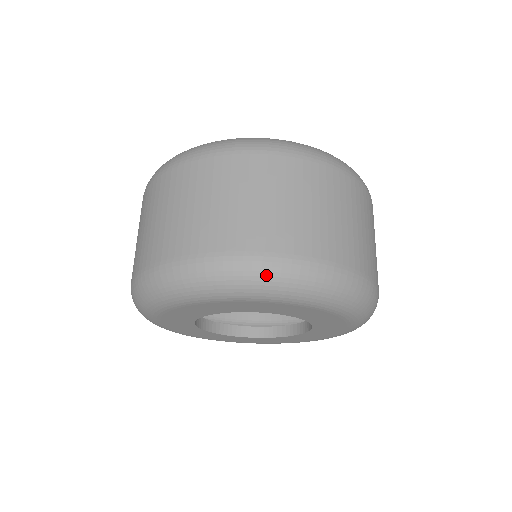
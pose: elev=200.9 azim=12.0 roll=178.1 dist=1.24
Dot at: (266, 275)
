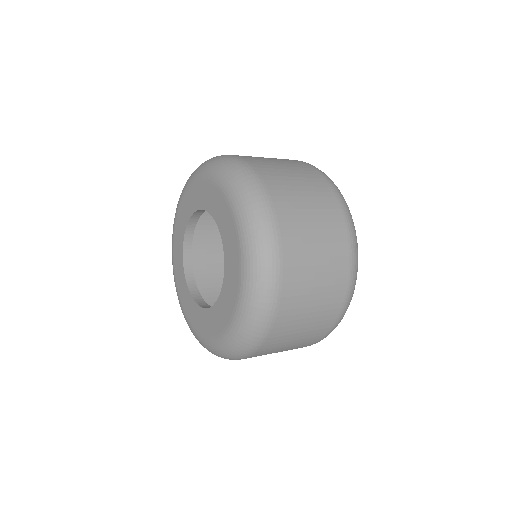
Dot at: (216, 158)
